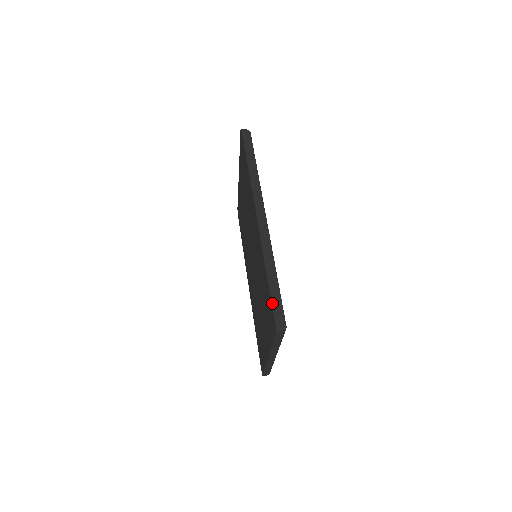
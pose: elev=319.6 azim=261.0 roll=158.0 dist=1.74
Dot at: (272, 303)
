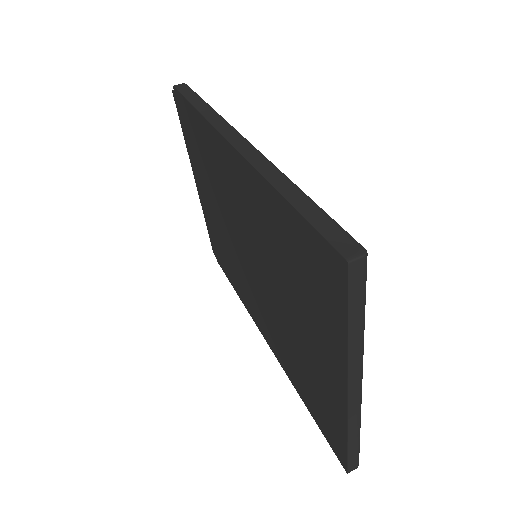
Dot at: (312, 225)
